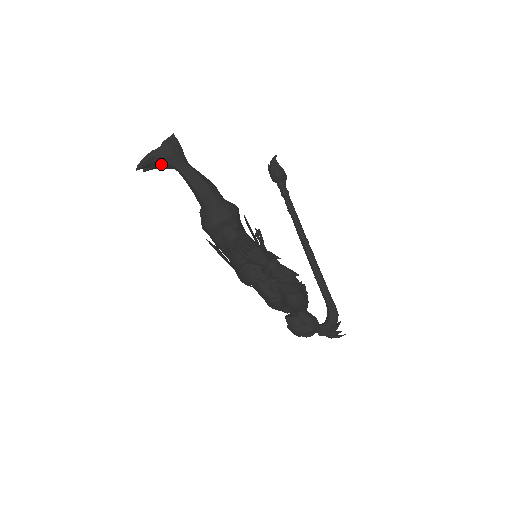
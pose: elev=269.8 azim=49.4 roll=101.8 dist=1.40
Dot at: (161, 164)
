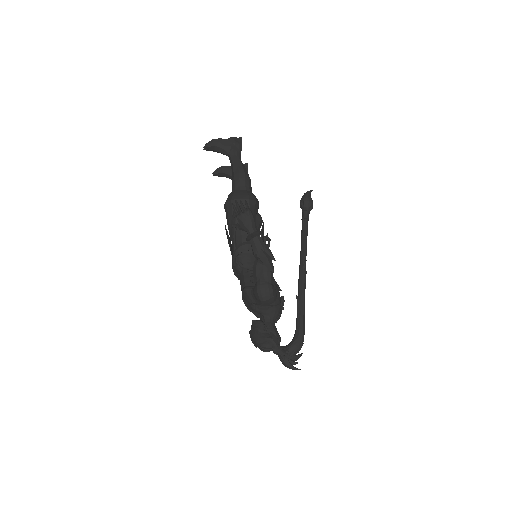
Dot at: (222, 150)
